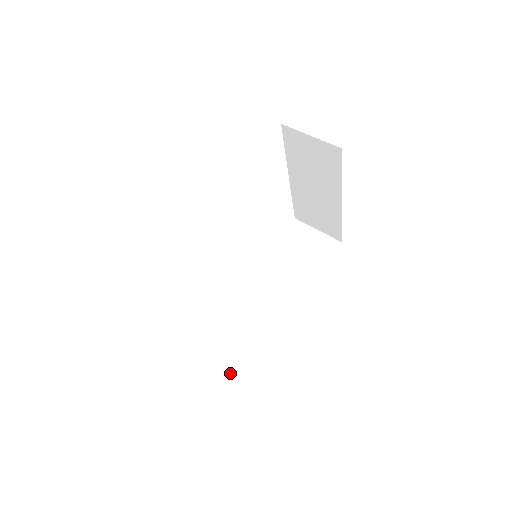
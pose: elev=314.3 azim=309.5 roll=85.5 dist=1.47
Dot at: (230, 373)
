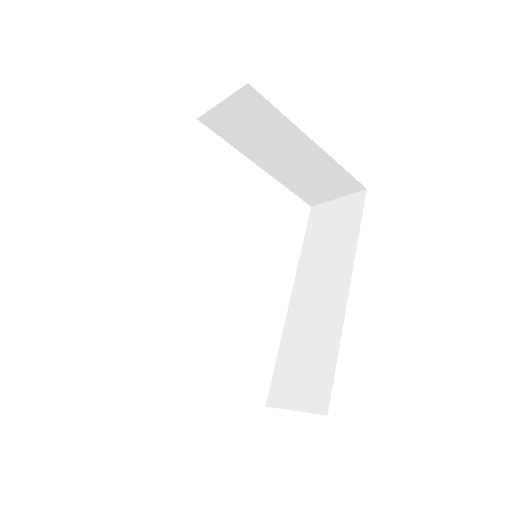
Dot at: (320, 407)
